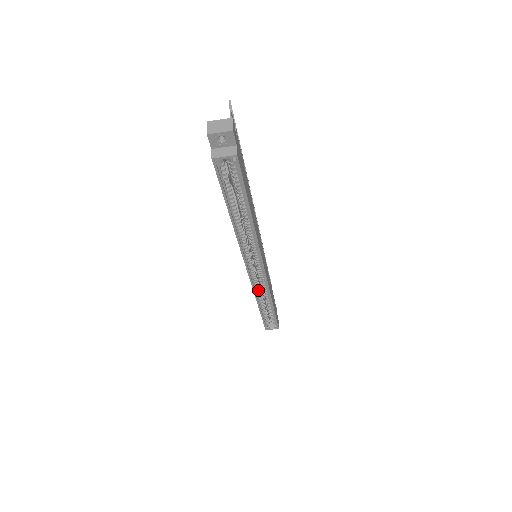
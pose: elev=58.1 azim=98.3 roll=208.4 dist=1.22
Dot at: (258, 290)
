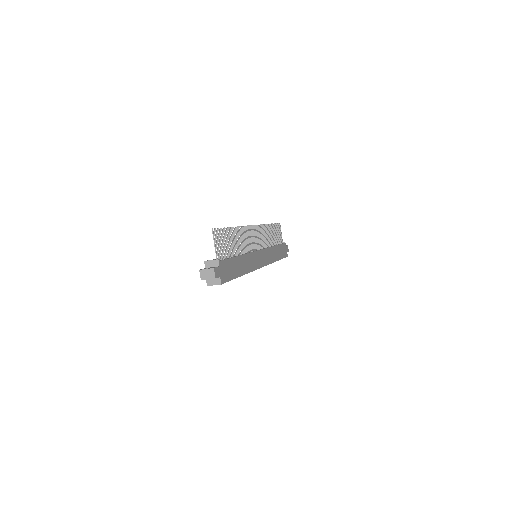
Dot at: occluded
